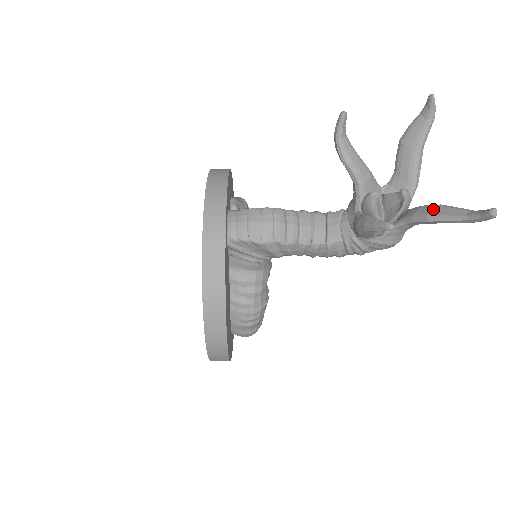
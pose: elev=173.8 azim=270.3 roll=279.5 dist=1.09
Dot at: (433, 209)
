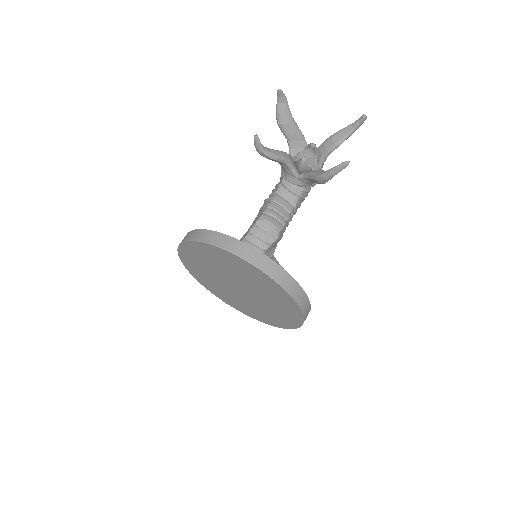
Dot at: (334, 140)
